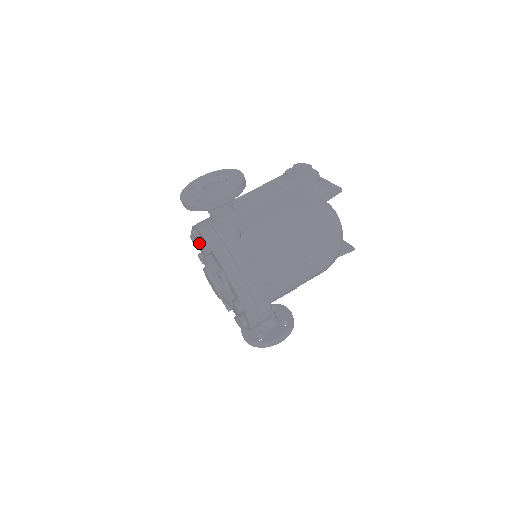
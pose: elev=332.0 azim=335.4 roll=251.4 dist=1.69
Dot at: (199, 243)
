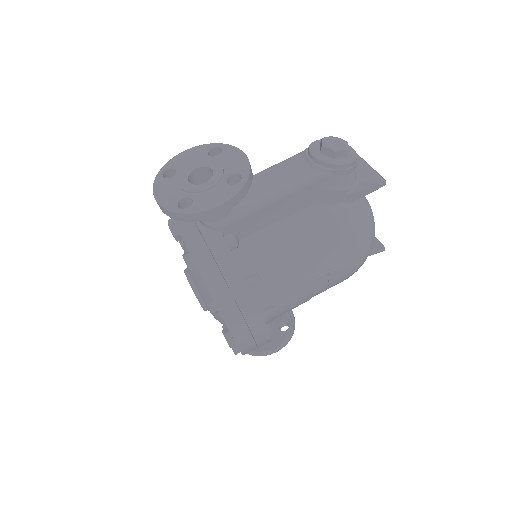
Dot at: occluded
